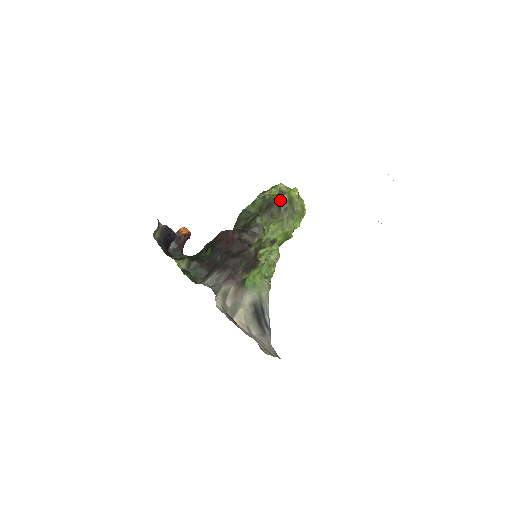
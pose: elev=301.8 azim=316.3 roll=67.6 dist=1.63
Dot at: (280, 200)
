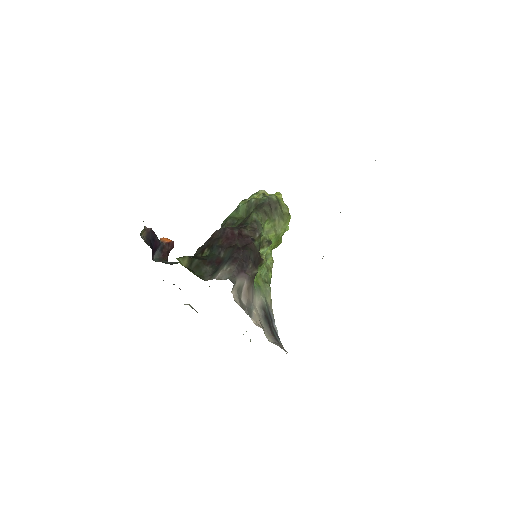
Dot at: (269, 200)
